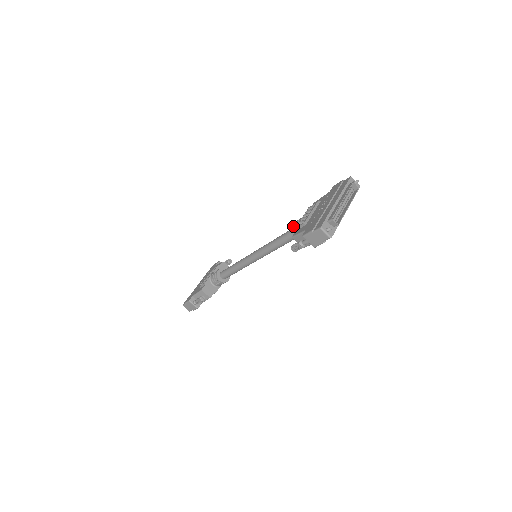
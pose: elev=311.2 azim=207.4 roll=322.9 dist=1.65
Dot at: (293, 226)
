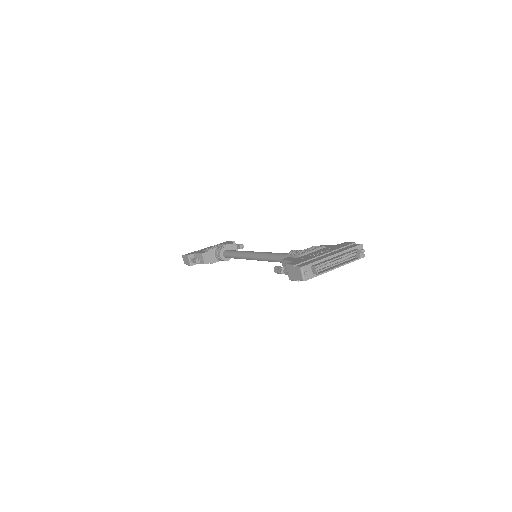
Dot at: (292, 252)
